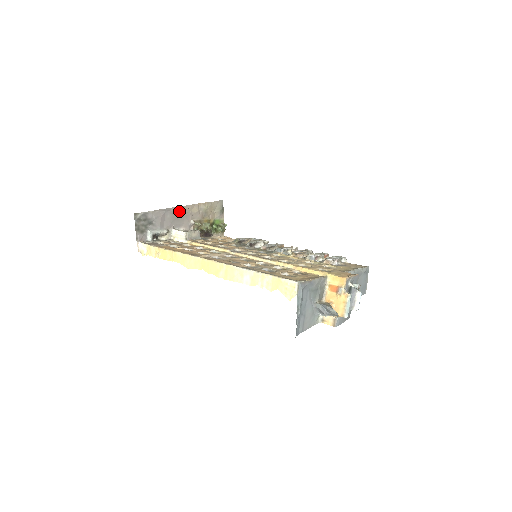
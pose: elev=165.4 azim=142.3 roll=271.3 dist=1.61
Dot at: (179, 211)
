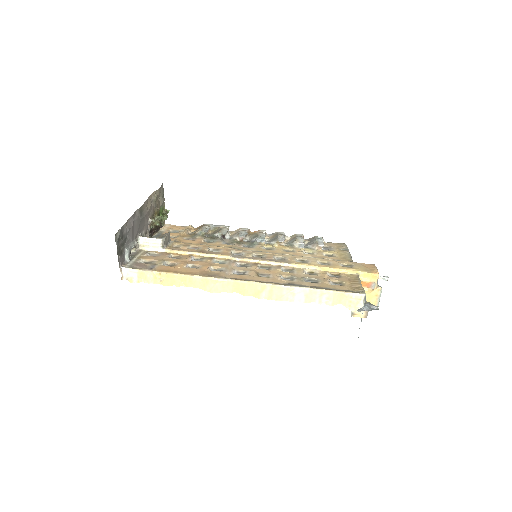
Dot at: (141, 212)
